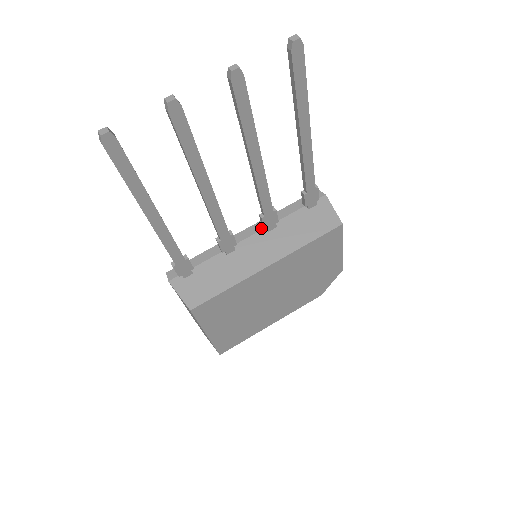
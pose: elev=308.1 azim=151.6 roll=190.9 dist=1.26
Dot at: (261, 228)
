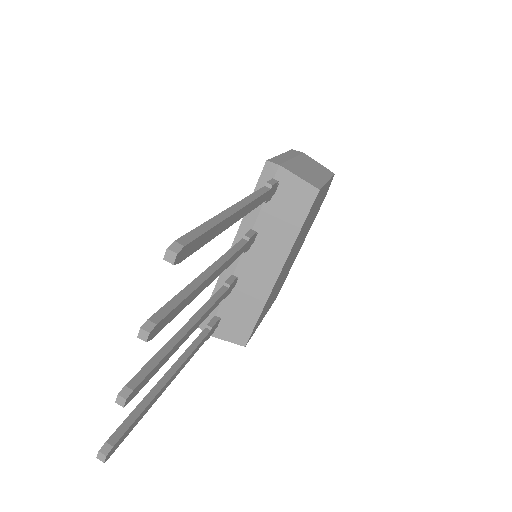
Dot at: occluded
